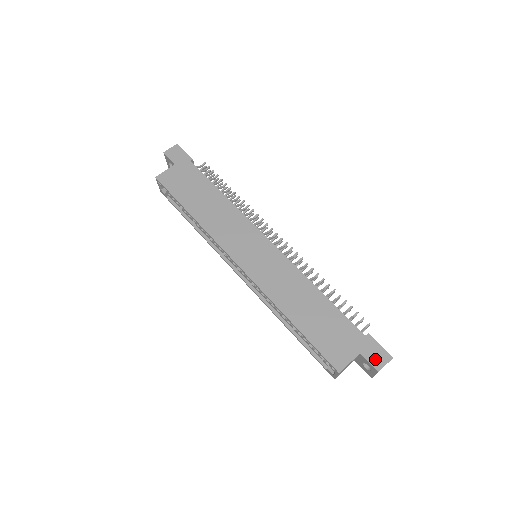
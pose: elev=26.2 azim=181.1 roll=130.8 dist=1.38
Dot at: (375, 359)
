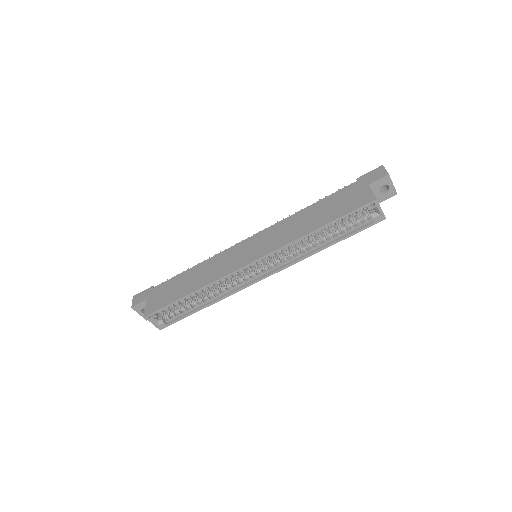
Dot at: (378, 176)
